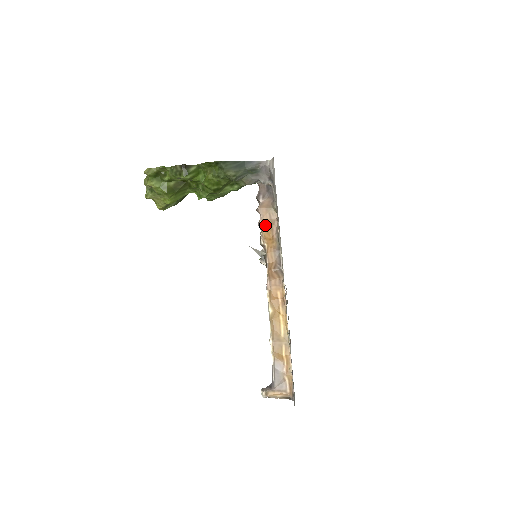
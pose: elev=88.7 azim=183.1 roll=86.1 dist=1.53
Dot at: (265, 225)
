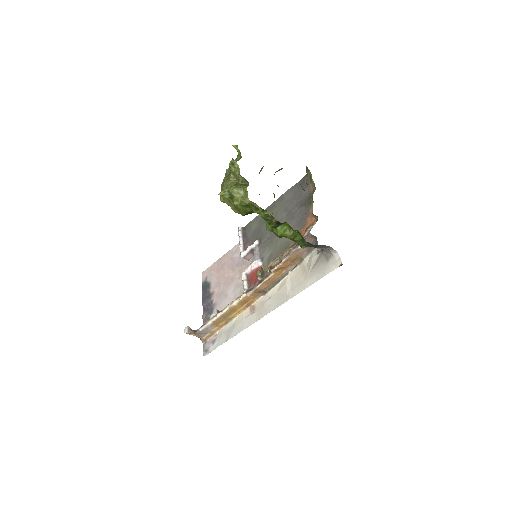
Dot at: (285, 263)
